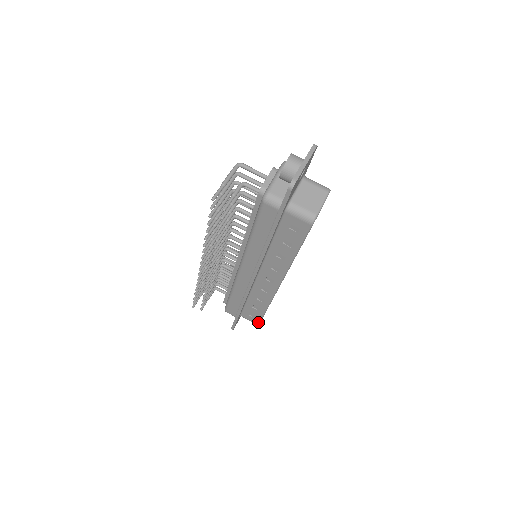
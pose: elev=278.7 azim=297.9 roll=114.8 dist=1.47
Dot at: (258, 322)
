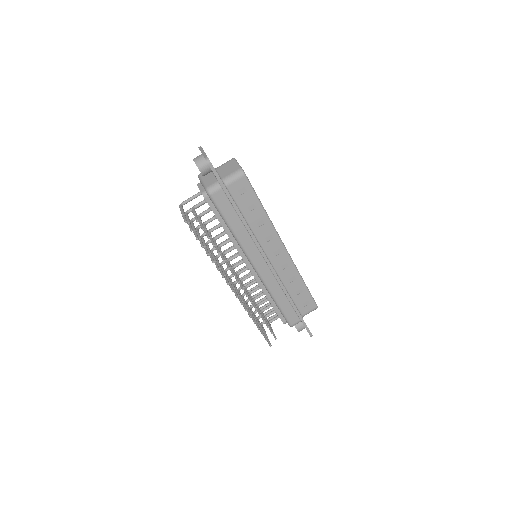
Dot at: (314, 304)
